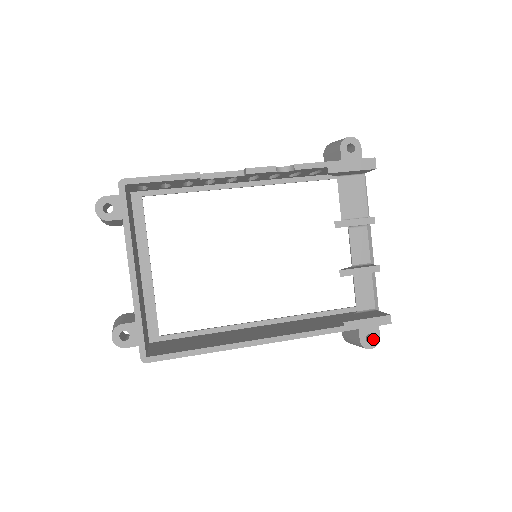
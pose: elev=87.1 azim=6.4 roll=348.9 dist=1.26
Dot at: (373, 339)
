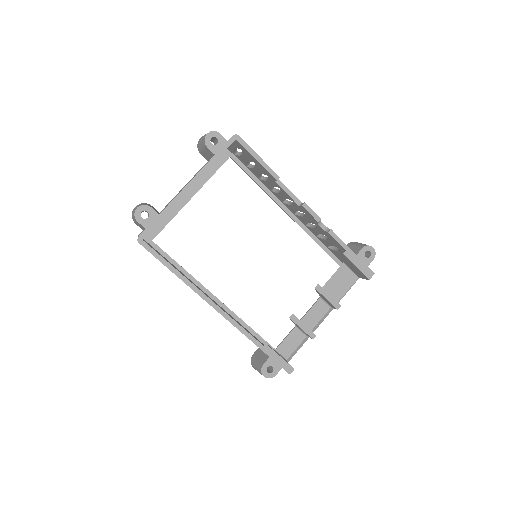
Dot at: (271, 372)
